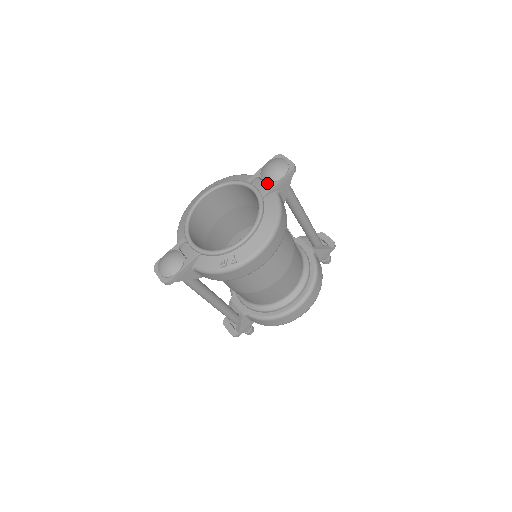
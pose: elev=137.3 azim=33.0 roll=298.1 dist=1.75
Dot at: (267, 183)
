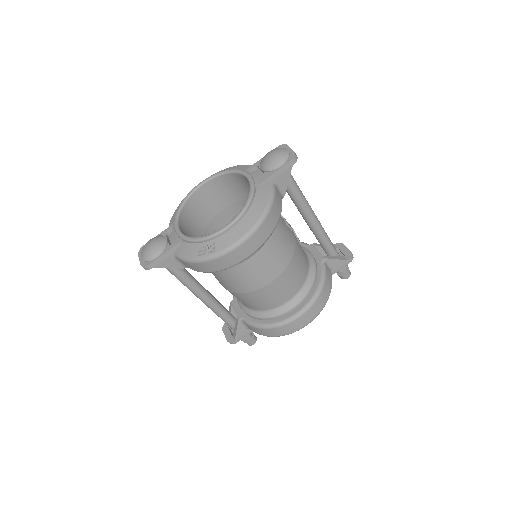
Dot at: (264, 172)
